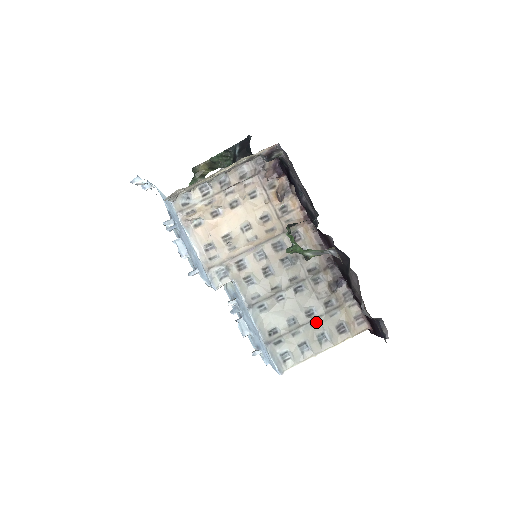
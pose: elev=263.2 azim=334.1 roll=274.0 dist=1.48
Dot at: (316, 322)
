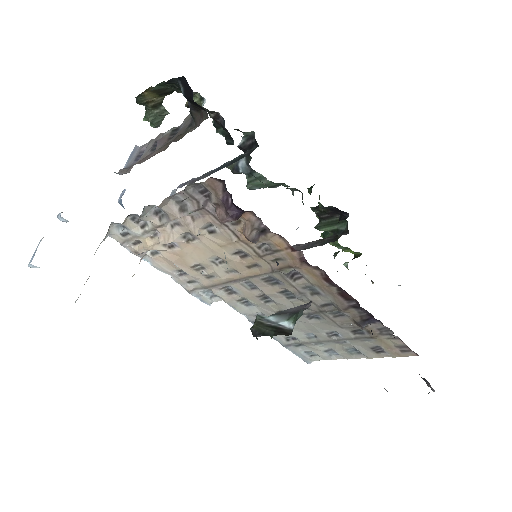
Dot at: (343, 341)
